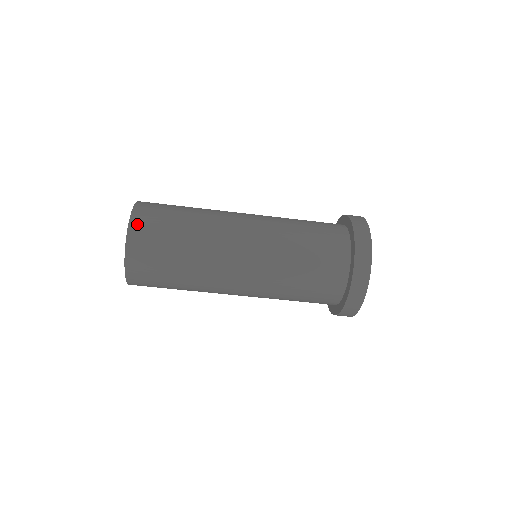
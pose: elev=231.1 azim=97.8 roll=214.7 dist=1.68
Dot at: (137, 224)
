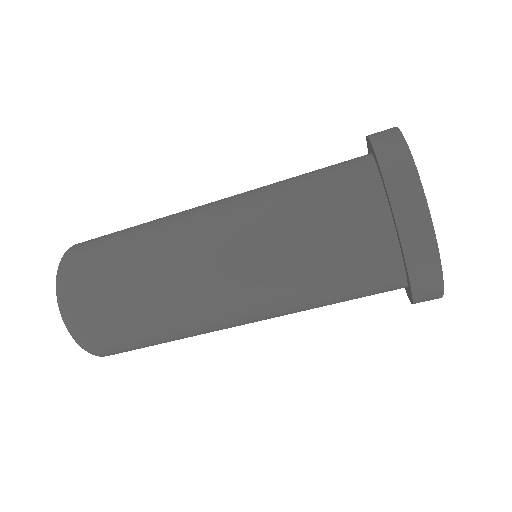
Dot at: (75, 248)
